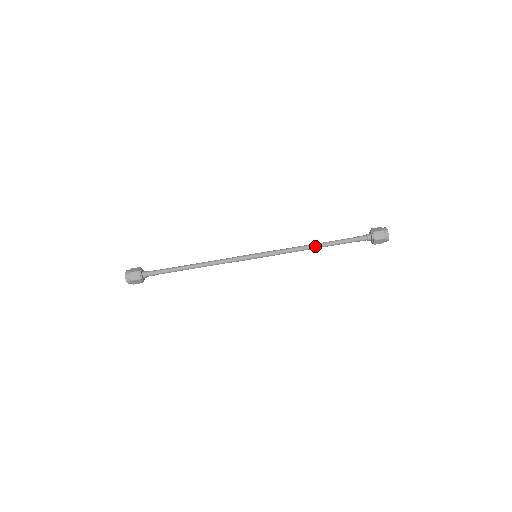
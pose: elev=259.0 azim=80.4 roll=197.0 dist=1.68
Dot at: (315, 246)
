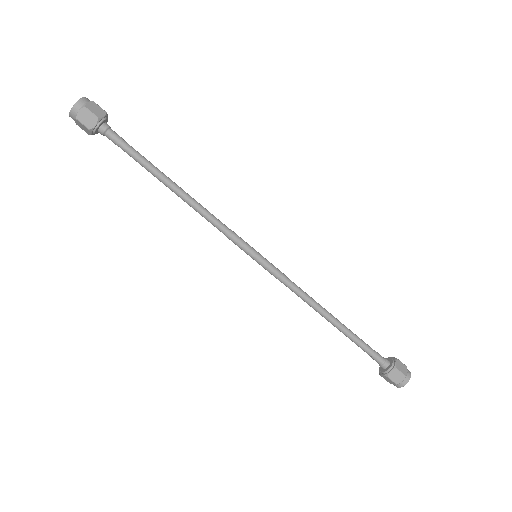
Dot at: (326, 316)
